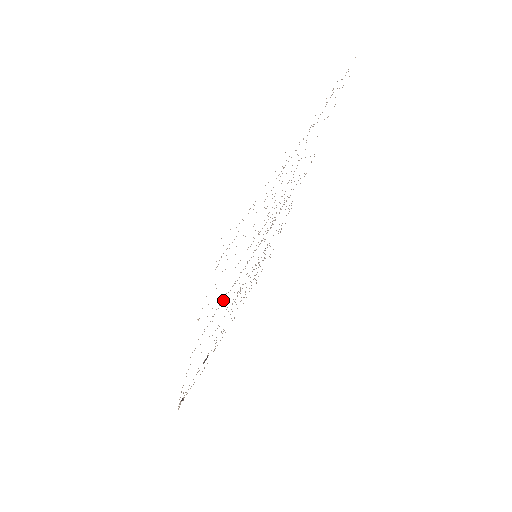
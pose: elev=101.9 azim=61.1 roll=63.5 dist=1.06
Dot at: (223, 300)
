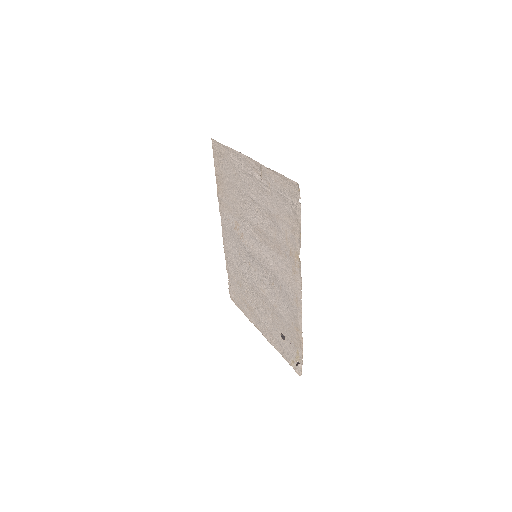
Dot at: (279, 269)
